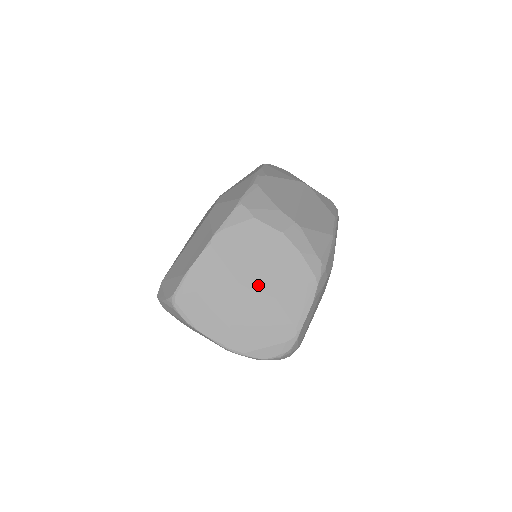
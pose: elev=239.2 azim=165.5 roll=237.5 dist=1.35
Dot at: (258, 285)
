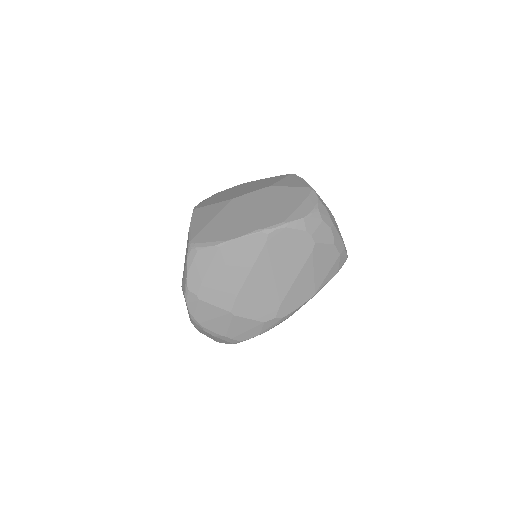
Dot at: (250, 191)
